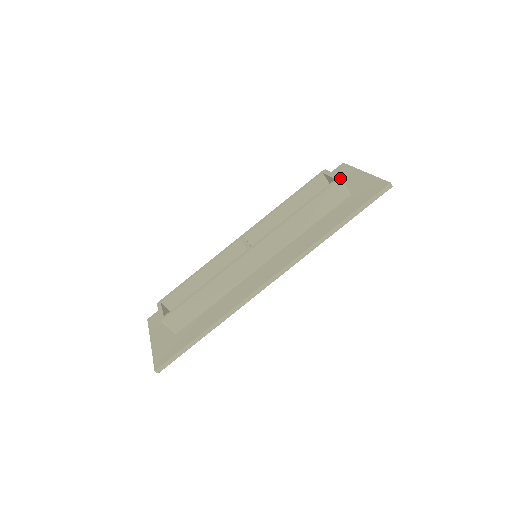
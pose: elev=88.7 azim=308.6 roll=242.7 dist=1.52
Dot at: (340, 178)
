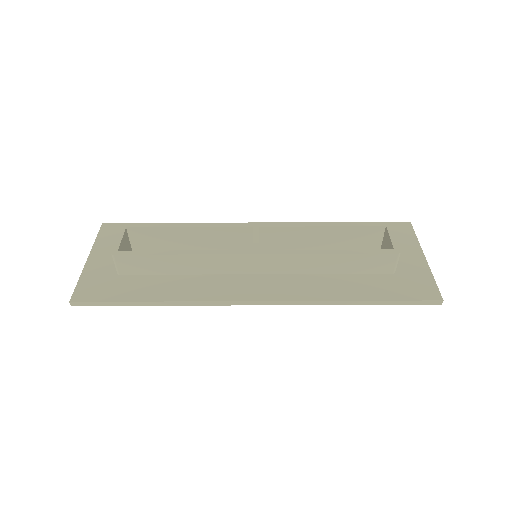
Dot at: (400, 253)
